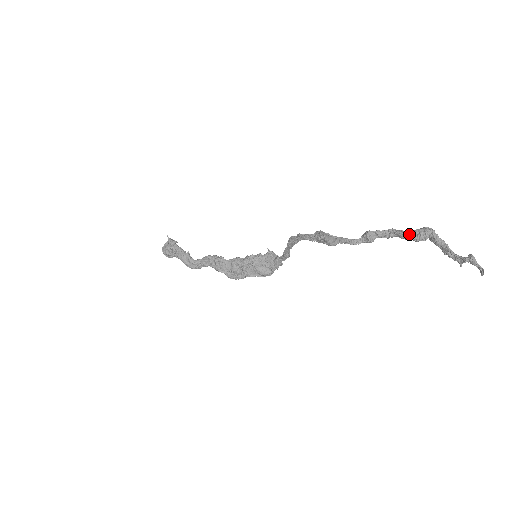
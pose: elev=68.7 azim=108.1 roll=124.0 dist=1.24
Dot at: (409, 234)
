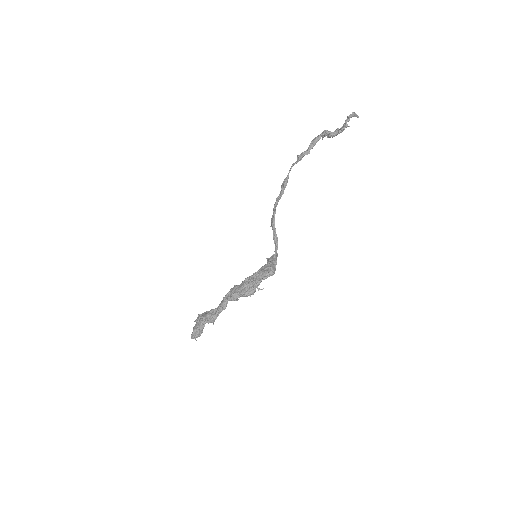
Dot at: (315, 138)
